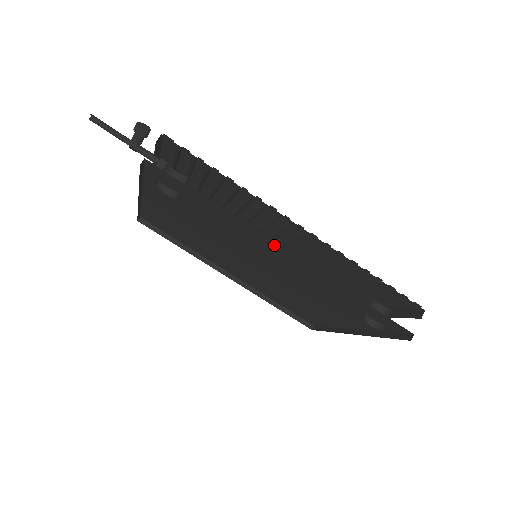
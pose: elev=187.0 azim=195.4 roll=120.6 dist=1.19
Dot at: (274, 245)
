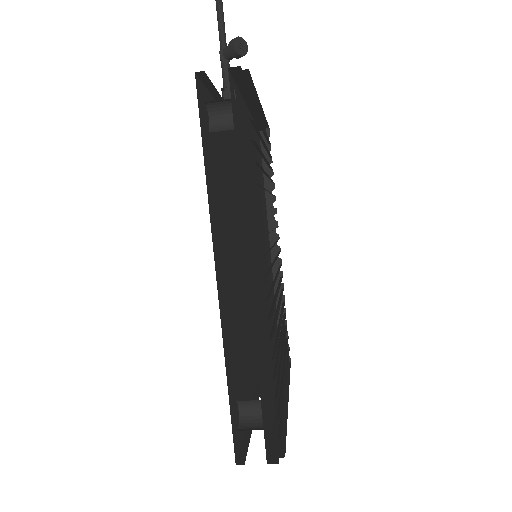
Dot at: occluded
